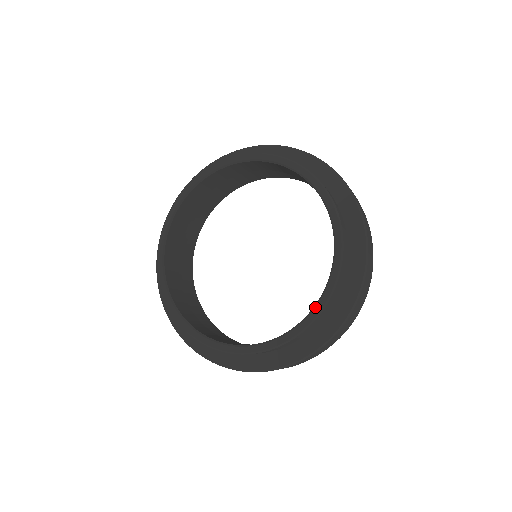
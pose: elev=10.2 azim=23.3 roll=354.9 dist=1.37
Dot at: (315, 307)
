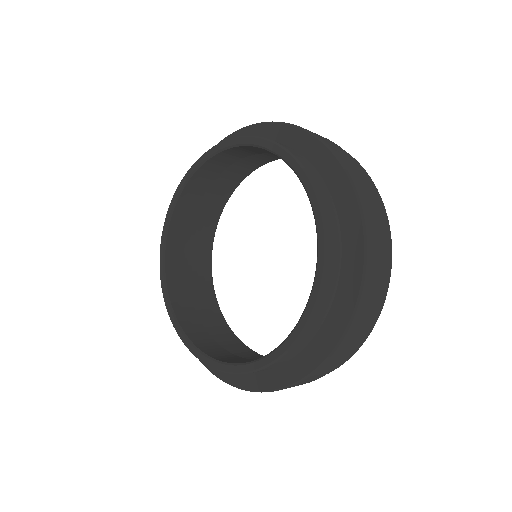
Dot at: (312, 208)
